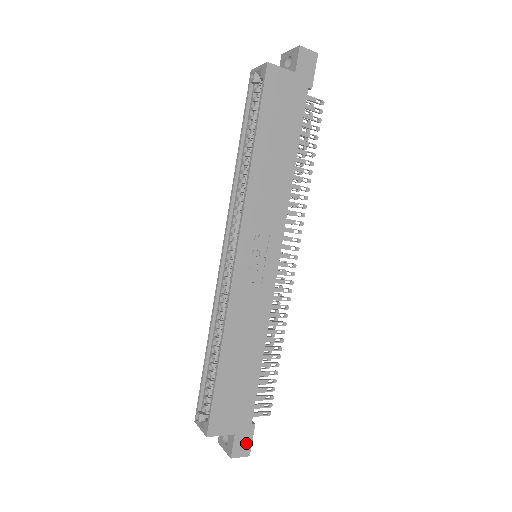
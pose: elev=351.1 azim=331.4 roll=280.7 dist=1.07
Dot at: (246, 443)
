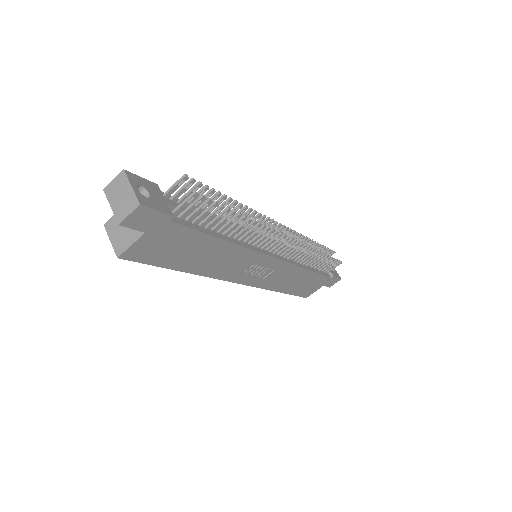
Dot at: (334, 280)
